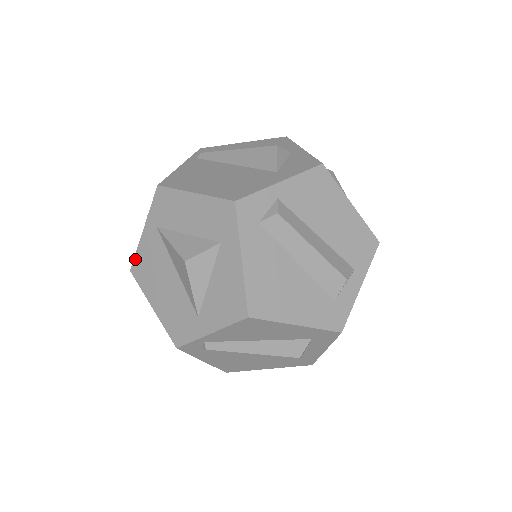
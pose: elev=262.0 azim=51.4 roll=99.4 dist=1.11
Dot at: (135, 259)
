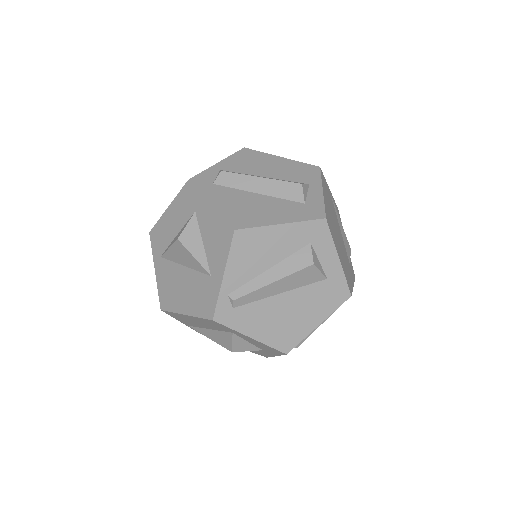
Dot at: (159, 297)
